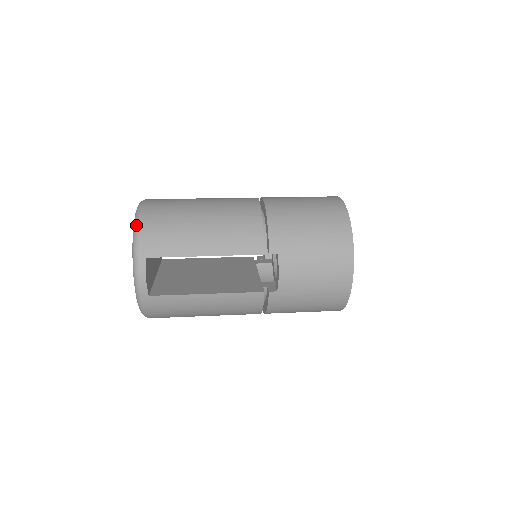
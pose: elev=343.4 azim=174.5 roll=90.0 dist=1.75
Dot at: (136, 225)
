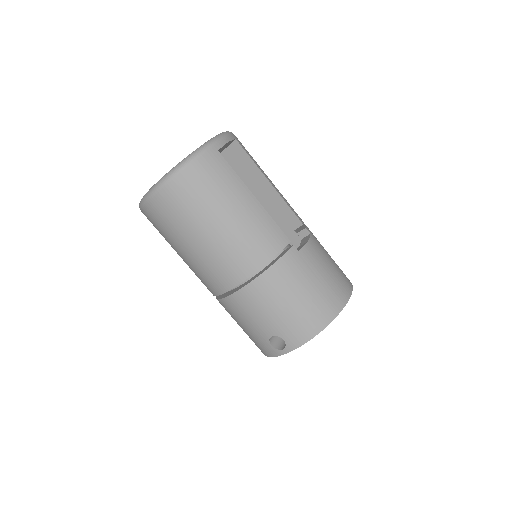
Dot at: occluded
